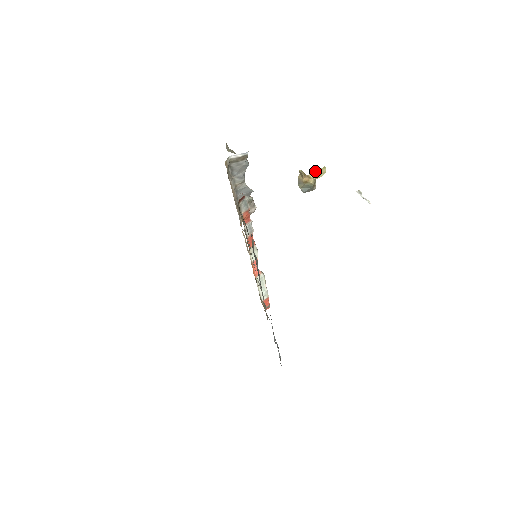
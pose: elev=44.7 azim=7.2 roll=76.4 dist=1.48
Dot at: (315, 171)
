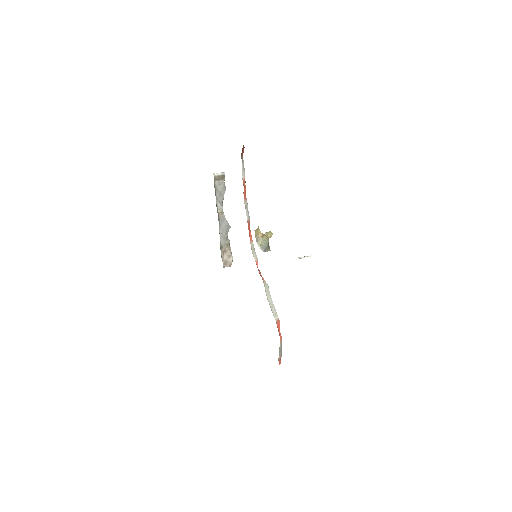
Dot at: (265, 233)
